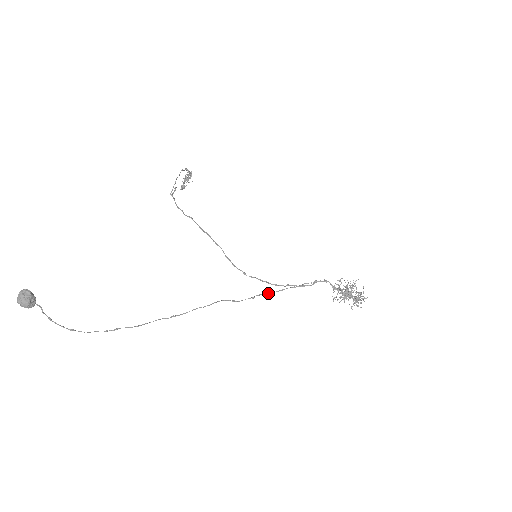
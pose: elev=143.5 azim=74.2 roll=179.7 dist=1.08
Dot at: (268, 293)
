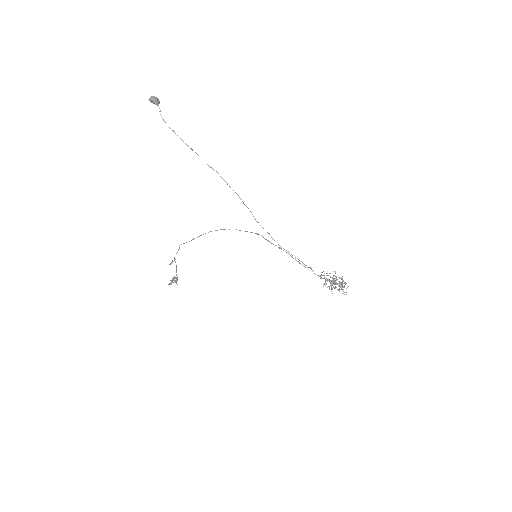
Dot at: (278, 244)
